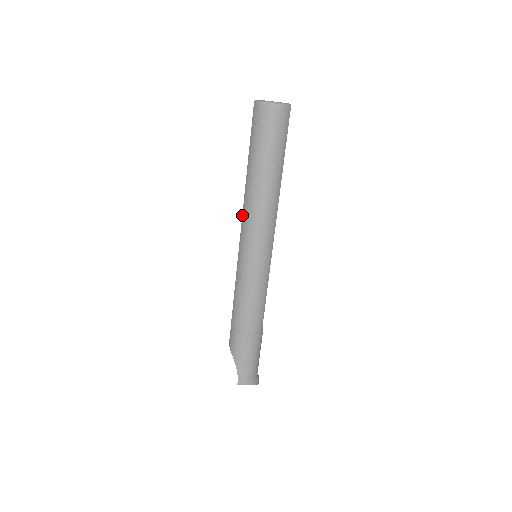
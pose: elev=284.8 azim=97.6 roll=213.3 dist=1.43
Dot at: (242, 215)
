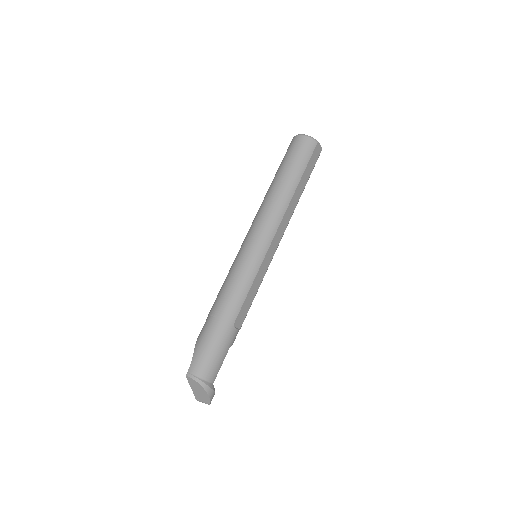
Dot at: occluded
